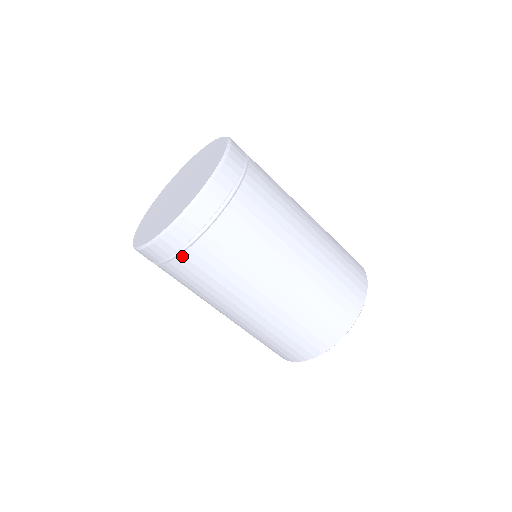
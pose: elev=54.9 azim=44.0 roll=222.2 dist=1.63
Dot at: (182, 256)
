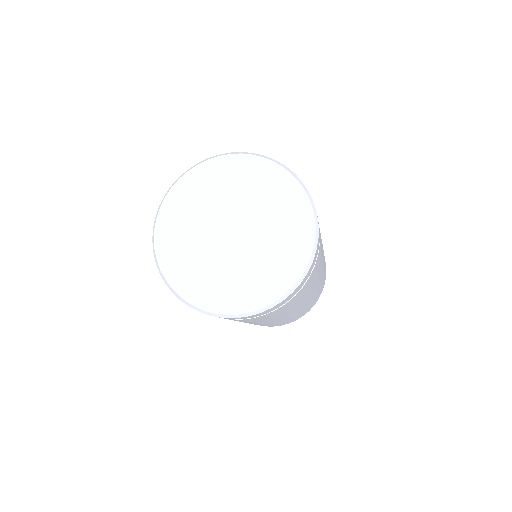
Dot at: occluded
